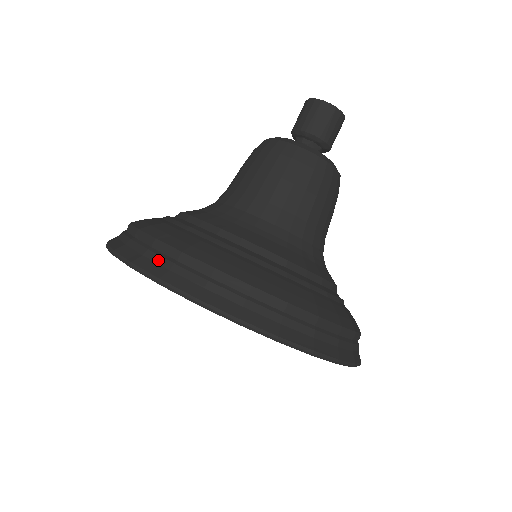
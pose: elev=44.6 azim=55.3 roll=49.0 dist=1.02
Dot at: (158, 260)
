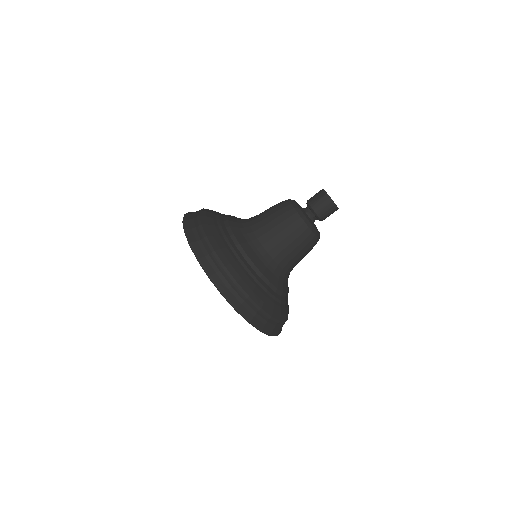
Dot at: (224, 280)
